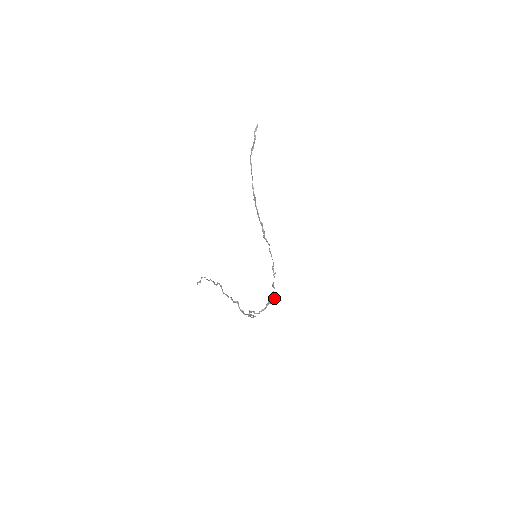
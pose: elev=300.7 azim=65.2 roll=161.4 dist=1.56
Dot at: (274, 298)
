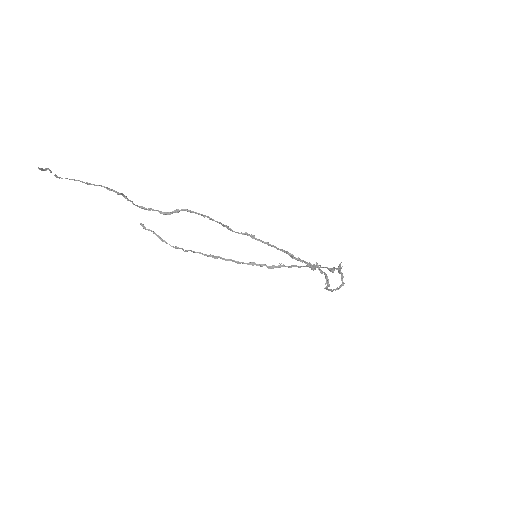
Dot at: (340, 265)
